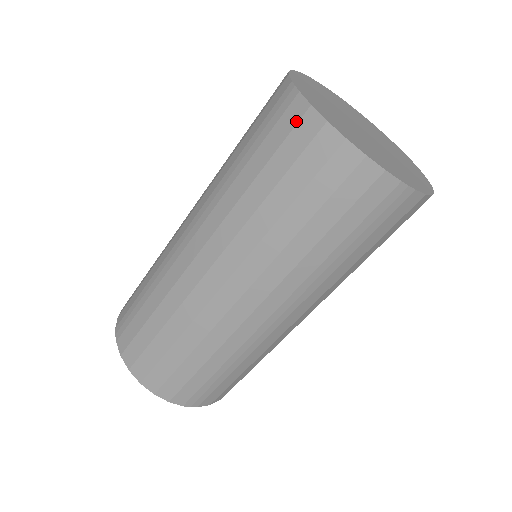
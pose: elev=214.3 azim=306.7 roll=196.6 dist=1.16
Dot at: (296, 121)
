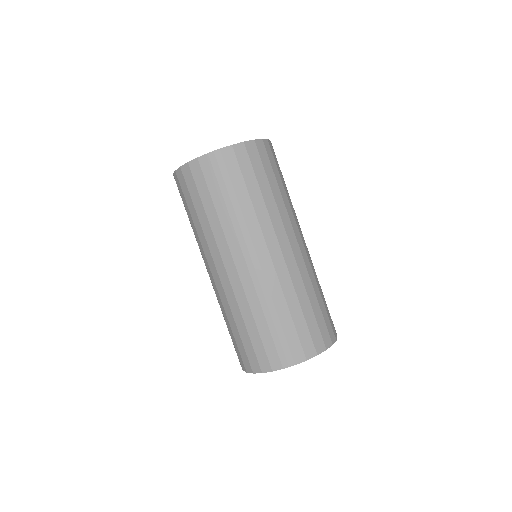
Dot at: occluded
